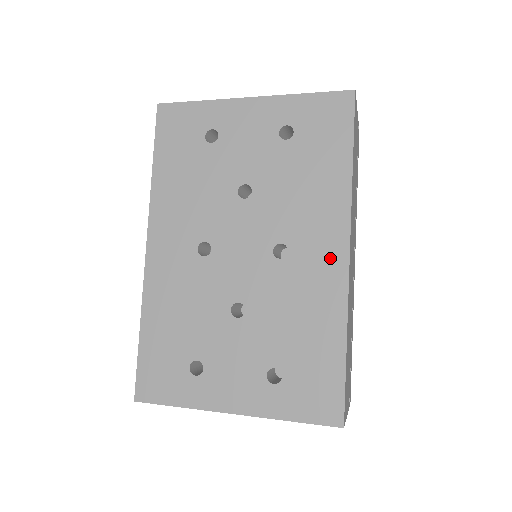
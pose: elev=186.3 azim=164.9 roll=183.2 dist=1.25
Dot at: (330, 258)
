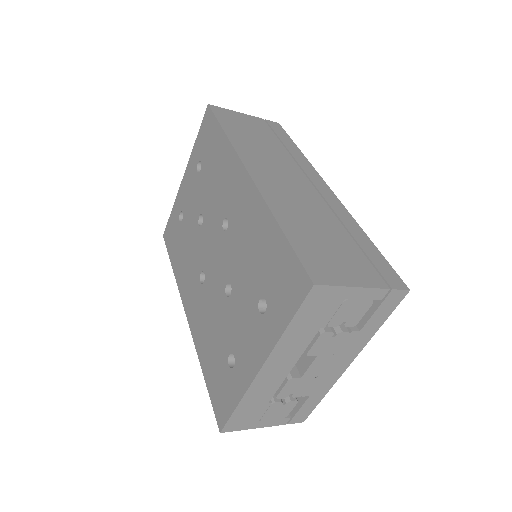
Dot at: (243, 190)
